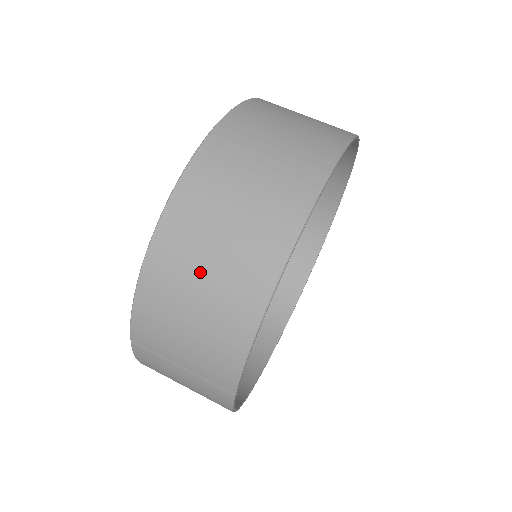
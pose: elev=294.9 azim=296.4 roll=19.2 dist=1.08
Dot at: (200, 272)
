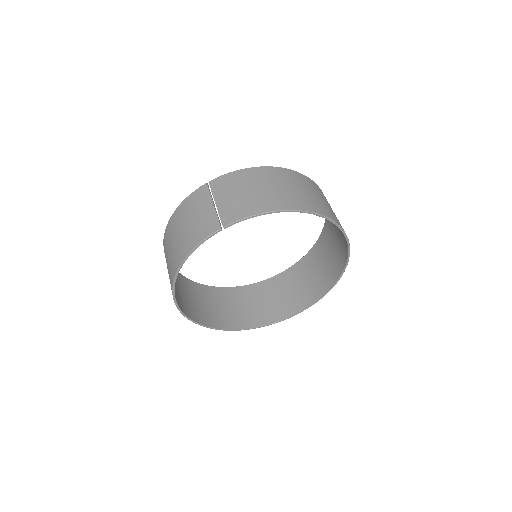
Dot at: (276, 185)
